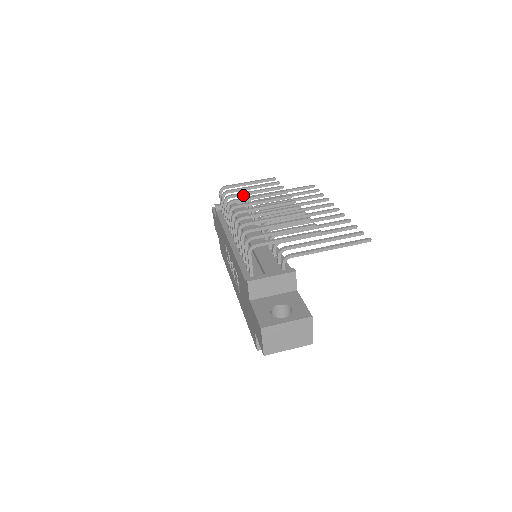
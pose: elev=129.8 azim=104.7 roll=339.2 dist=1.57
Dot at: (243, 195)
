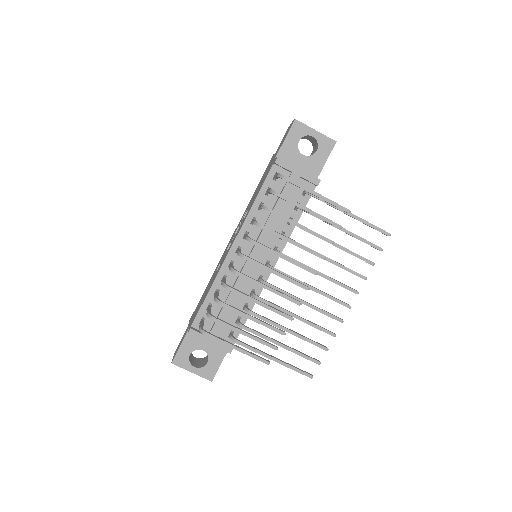
Dot at: (285, 220)
